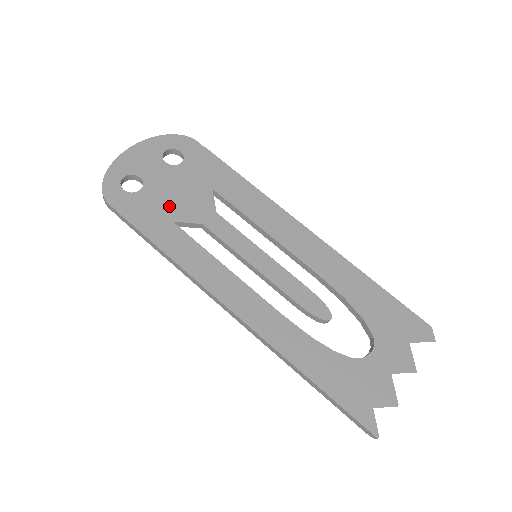
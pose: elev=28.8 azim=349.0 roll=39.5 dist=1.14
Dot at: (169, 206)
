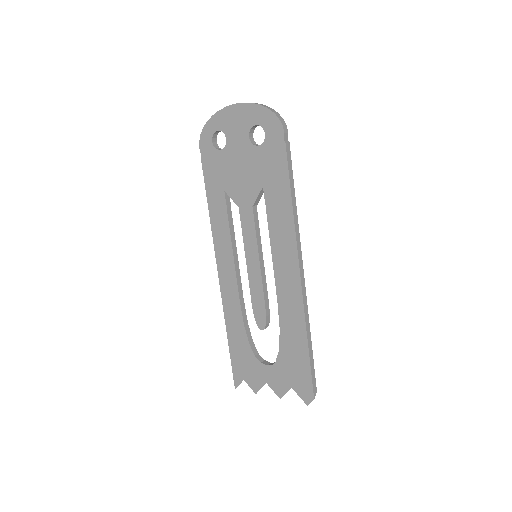
Dot at: (229, 177)
